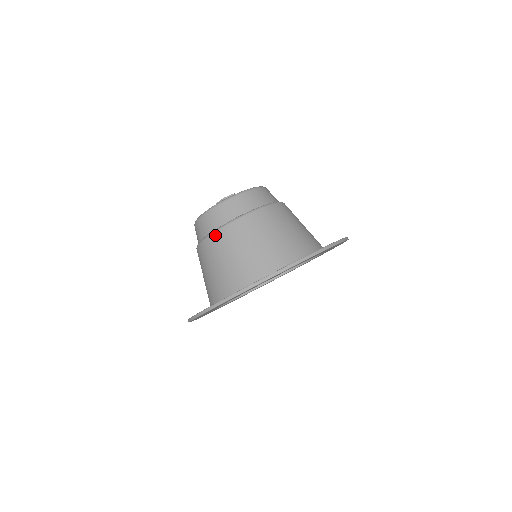
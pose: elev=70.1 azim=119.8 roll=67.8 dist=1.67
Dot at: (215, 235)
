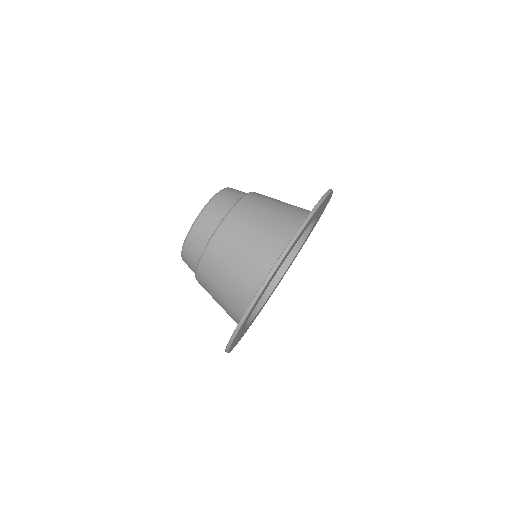
Dot at: (227, 220)
